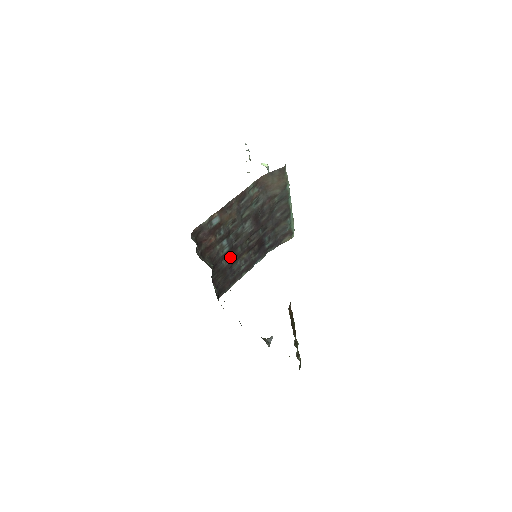
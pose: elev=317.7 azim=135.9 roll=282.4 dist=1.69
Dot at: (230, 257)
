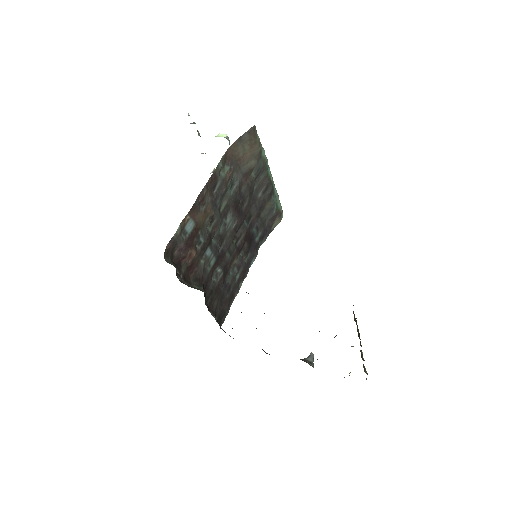
Dot at: (220, 269)
